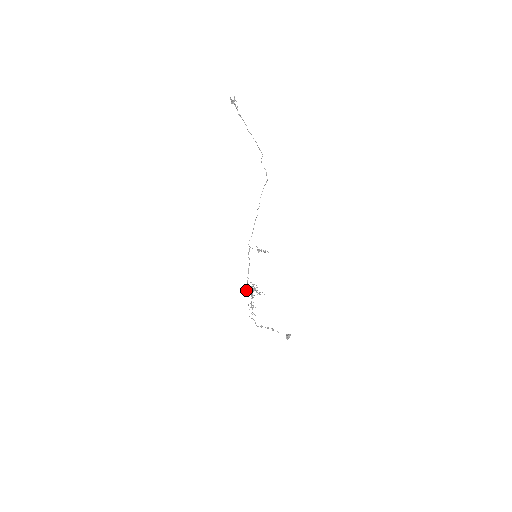
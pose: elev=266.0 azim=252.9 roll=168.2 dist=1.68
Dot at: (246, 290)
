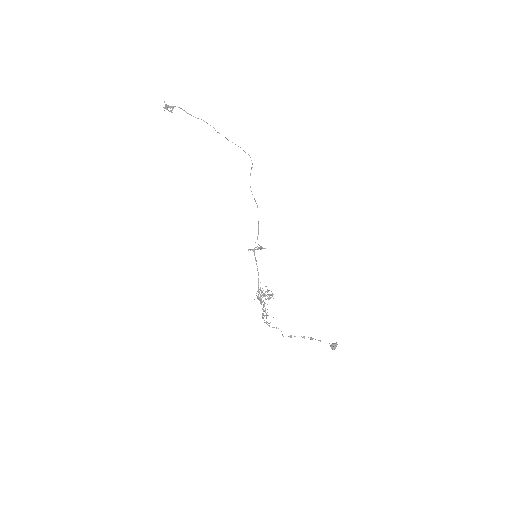
Dot at: (257, 297)
